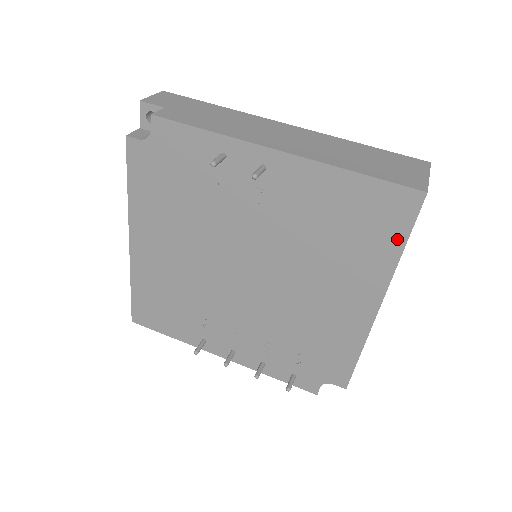
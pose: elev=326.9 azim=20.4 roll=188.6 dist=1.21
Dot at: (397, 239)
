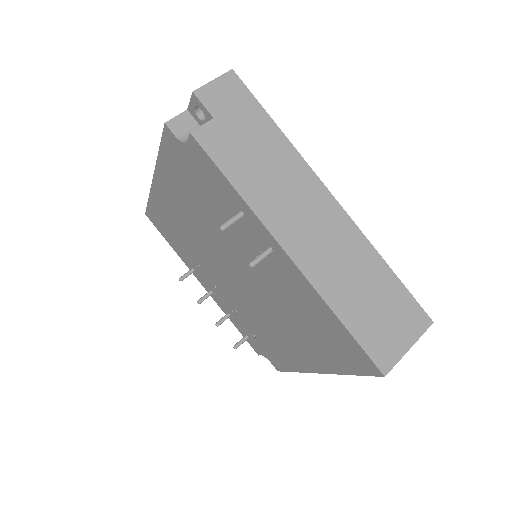
Dot at: (349, 368)
